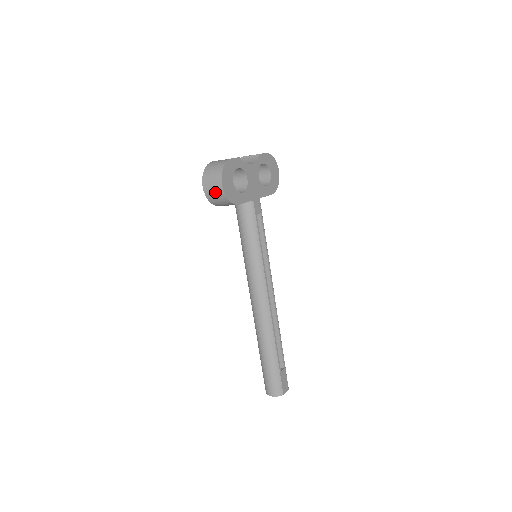
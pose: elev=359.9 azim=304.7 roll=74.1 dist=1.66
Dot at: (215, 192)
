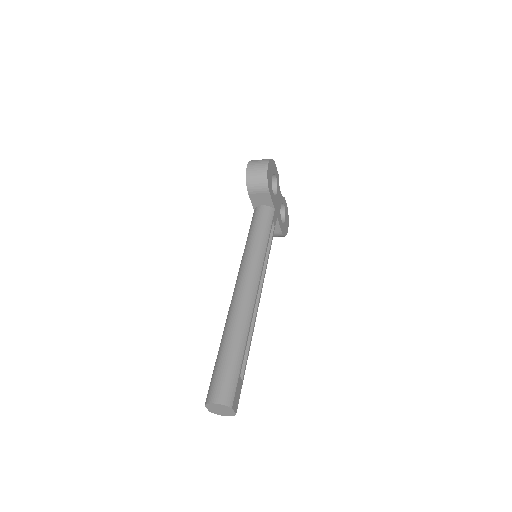
Dot at: (258, 168)
